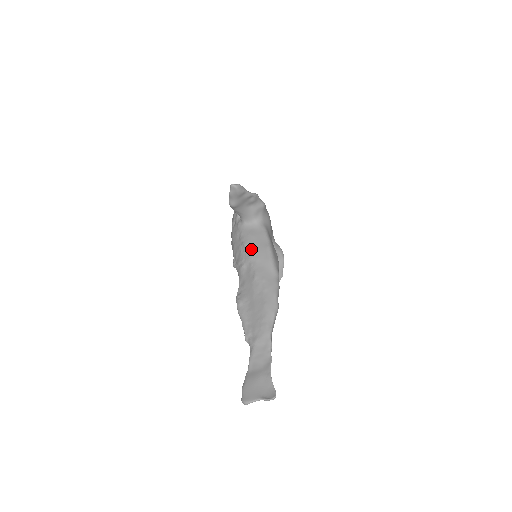
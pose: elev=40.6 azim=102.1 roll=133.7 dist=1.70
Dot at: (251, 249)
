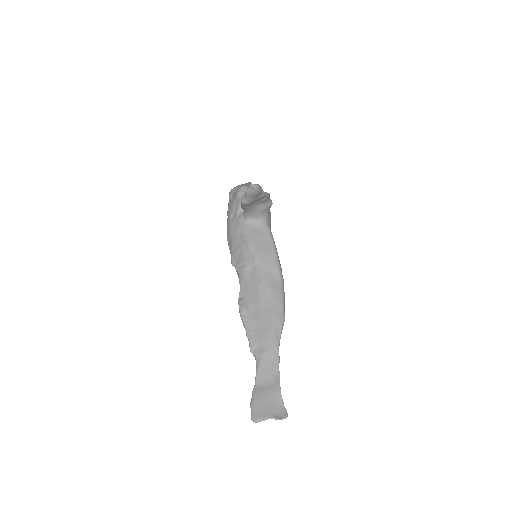
Dot at: (256, 251)
